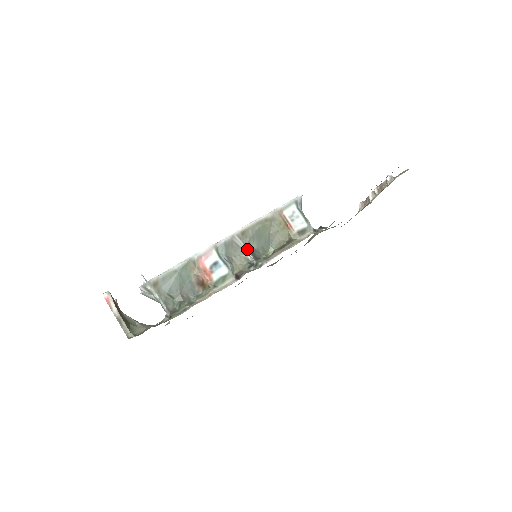
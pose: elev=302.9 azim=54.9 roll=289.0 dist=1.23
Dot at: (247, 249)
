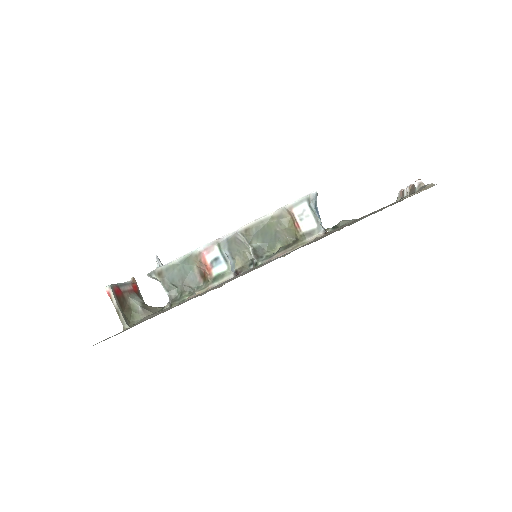
Dot at: (250, 246)
